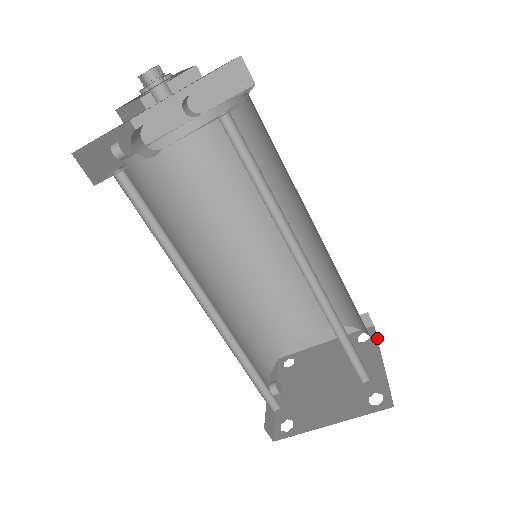
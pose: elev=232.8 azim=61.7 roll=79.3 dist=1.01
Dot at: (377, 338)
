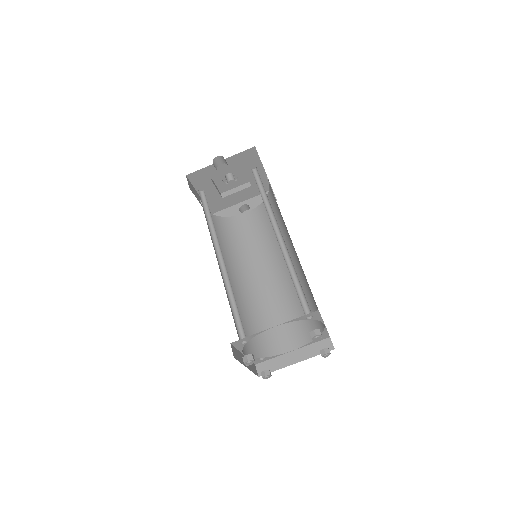
Dot at: occluded
